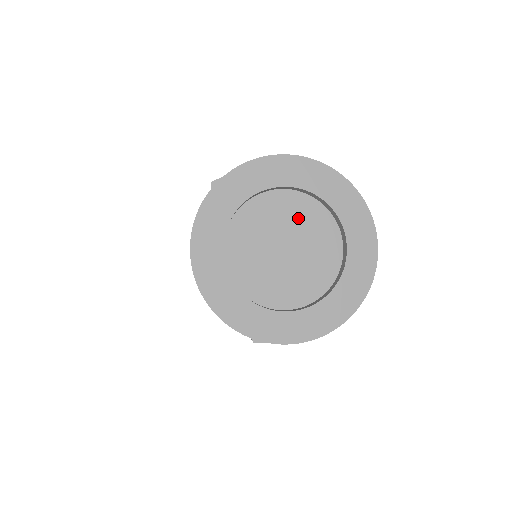
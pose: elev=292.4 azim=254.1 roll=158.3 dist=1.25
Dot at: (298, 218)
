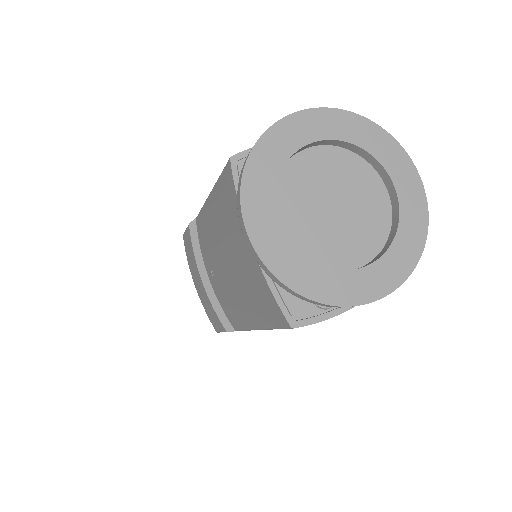
Dot at: (344, 174)
